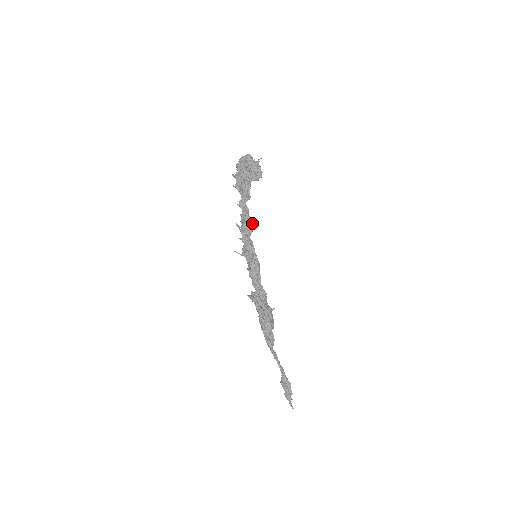
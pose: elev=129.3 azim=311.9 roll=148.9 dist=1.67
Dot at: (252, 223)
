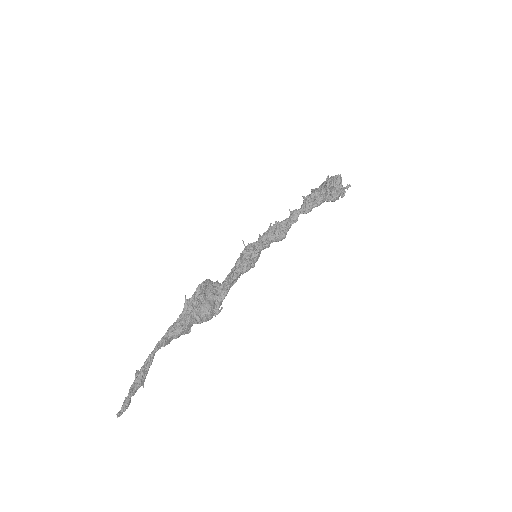
Dot at: (286, 232)
